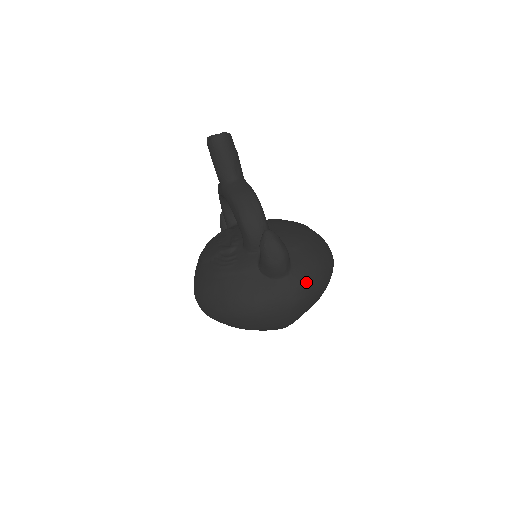
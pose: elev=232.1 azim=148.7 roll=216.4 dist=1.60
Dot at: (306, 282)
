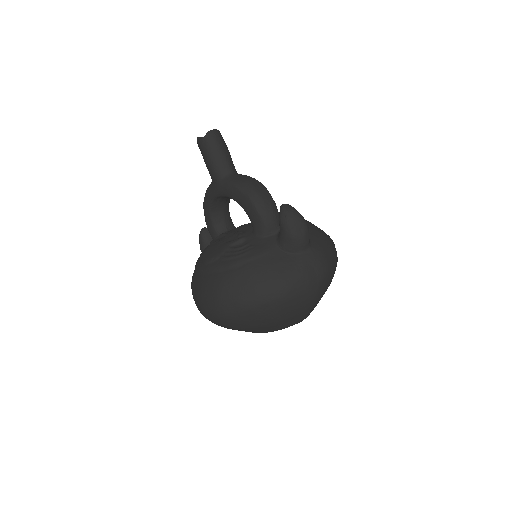
Dot at: (326, 255)
